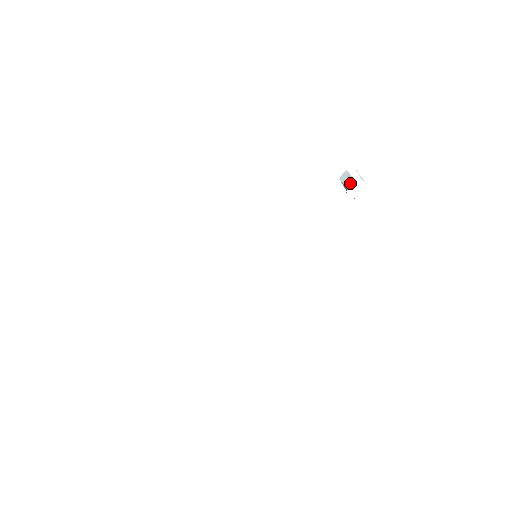
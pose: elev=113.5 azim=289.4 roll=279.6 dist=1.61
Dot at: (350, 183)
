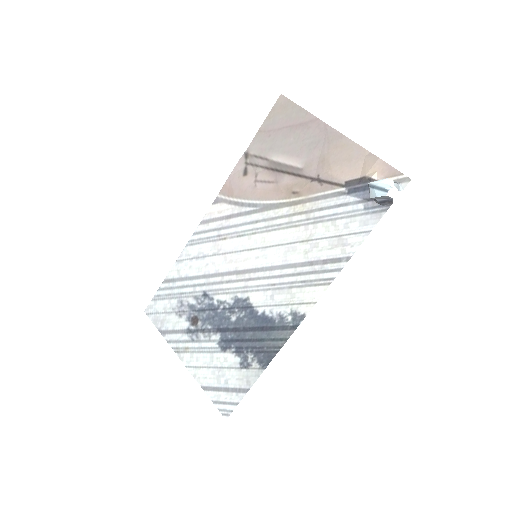
Dot at: (386, 201)
